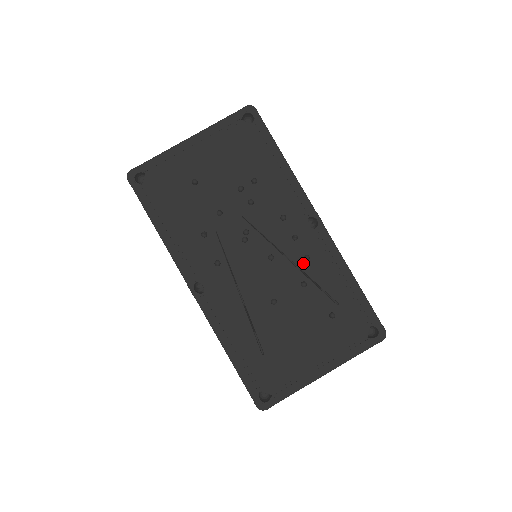
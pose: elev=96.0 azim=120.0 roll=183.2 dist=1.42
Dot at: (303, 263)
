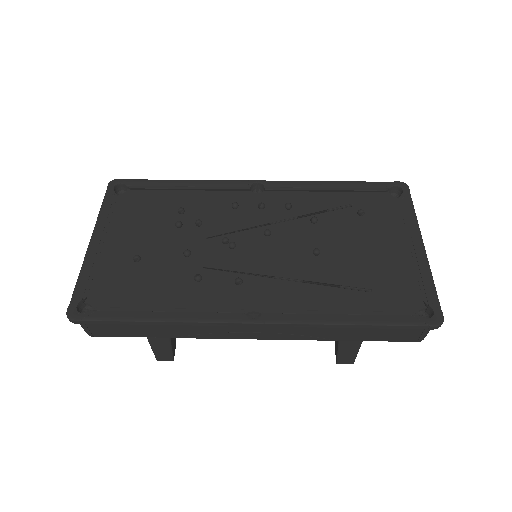
Dot at: (291, 213)
